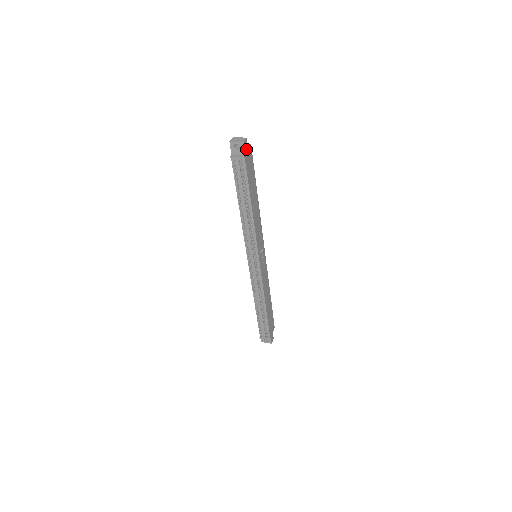
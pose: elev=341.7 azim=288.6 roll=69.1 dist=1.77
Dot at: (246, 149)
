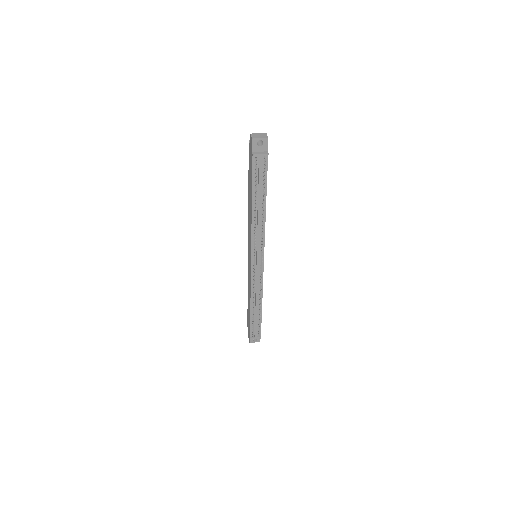
Dot at: (266, 145)
